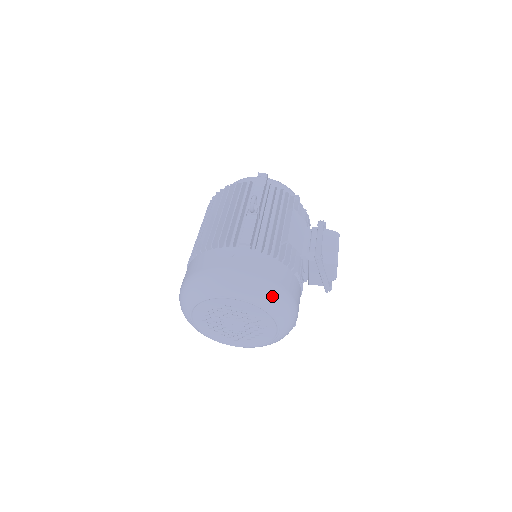
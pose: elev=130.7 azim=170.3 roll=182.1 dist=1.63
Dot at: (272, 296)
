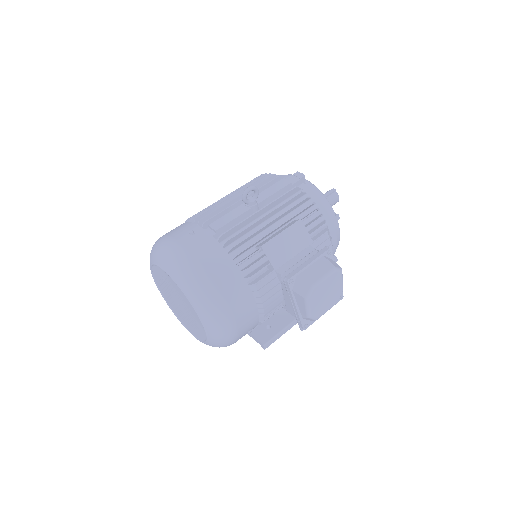
Dot at: (198, 289)
